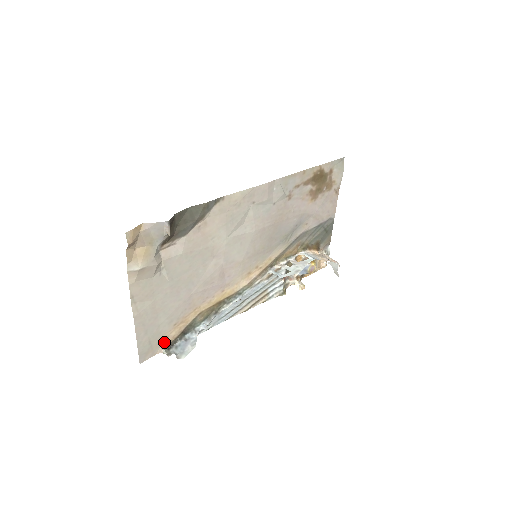
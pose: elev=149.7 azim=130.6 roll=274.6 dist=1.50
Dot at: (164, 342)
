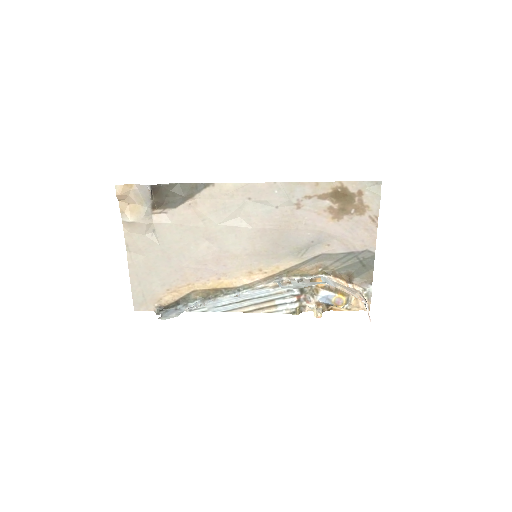
Dot at: (158, 302)
